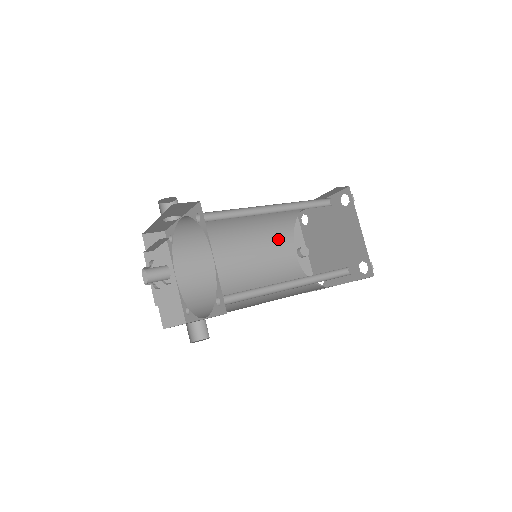
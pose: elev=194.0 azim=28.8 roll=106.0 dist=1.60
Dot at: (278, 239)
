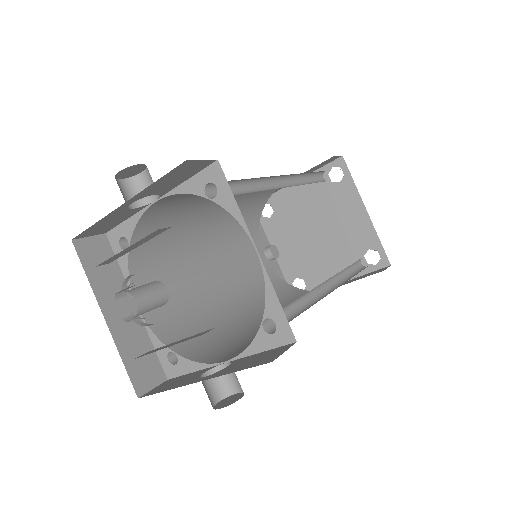
Dot at: (245, 237)
